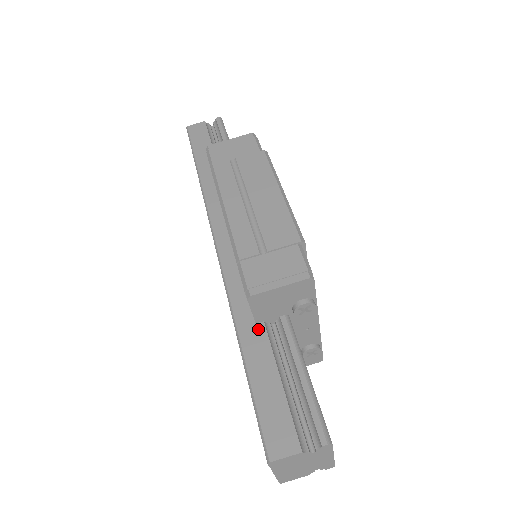
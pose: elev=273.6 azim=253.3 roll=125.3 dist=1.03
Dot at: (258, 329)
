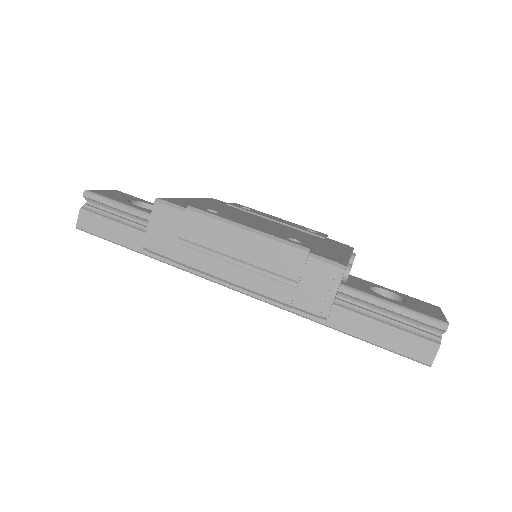
Dot at: (336, 312)
